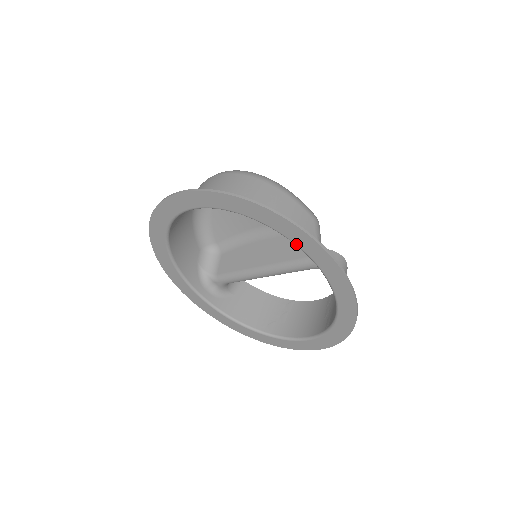
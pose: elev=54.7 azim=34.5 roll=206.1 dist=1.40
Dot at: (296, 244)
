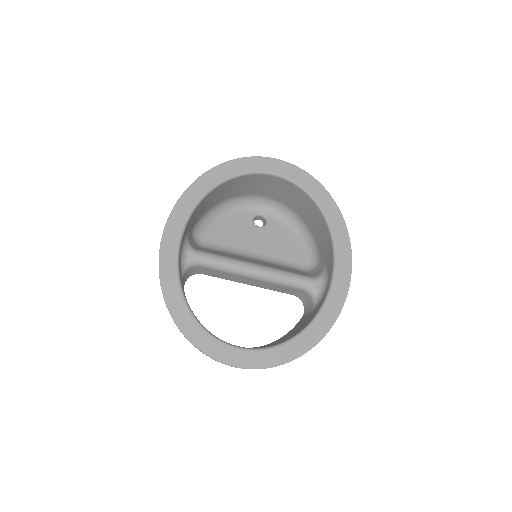
Dot at: (335, 243)
